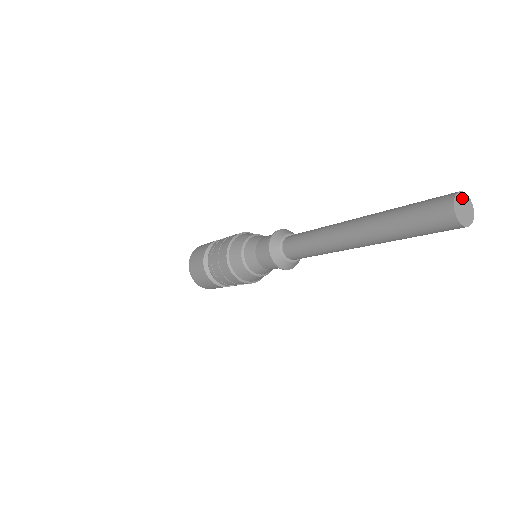
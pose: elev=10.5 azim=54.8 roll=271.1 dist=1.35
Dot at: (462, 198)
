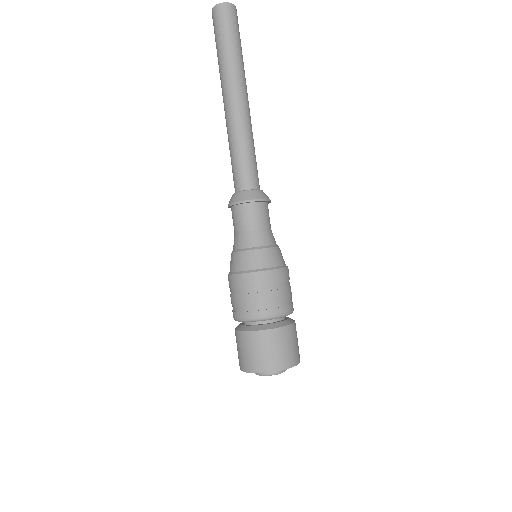
Dot at: occluded
